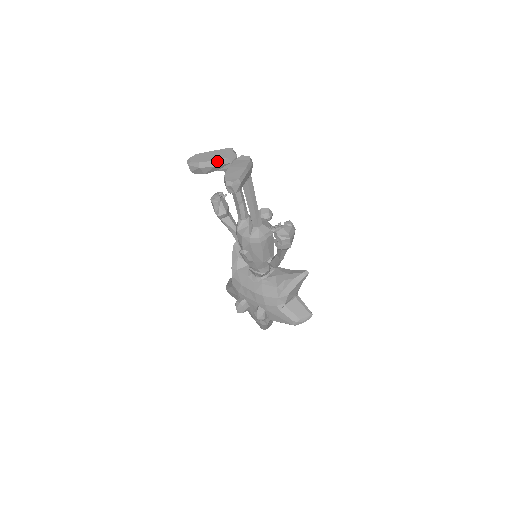
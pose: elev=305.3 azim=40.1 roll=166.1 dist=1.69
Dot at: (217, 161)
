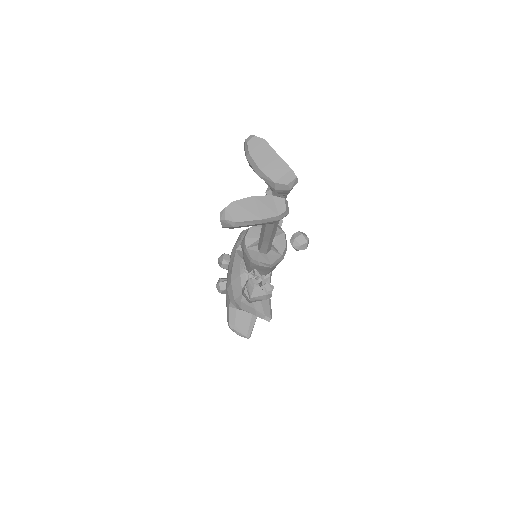
Dot at: (263, 173)
